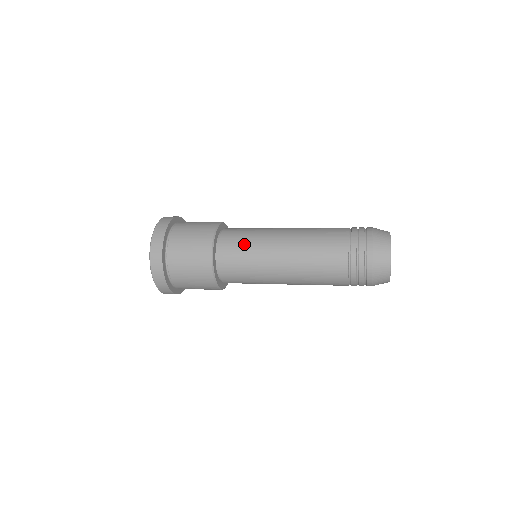
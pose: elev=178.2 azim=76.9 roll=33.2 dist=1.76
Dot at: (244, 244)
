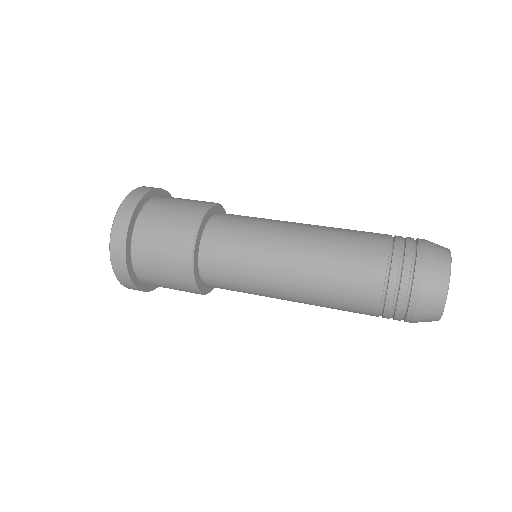
Dot at: (236, 285)
